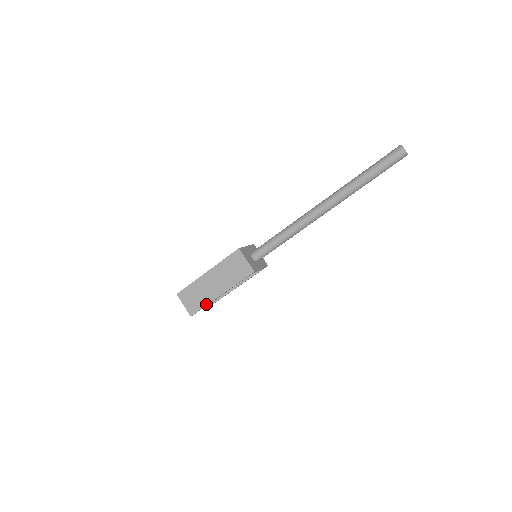
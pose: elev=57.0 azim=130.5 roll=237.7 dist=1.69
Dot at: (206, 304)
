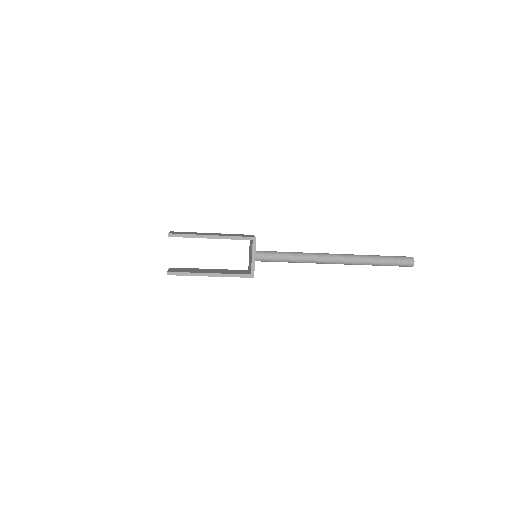
Dot at: occluded
